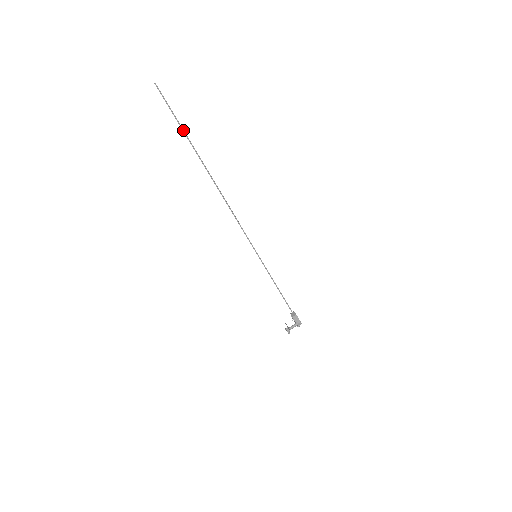
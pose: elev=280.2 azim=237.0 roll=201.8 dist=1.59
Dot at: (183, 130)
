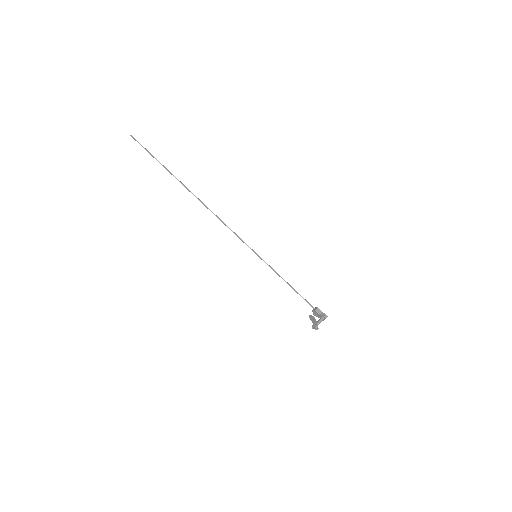
Dot at: (161, 164)
